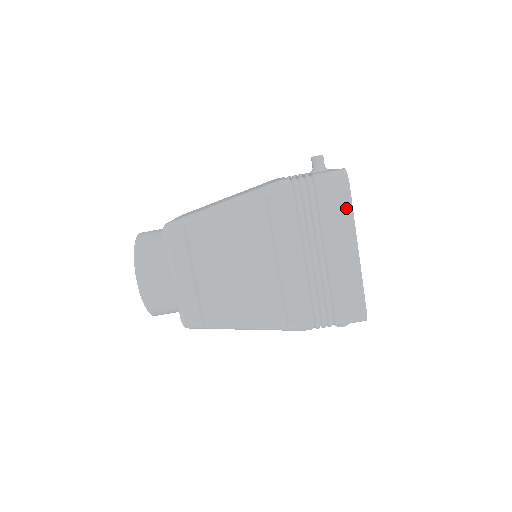
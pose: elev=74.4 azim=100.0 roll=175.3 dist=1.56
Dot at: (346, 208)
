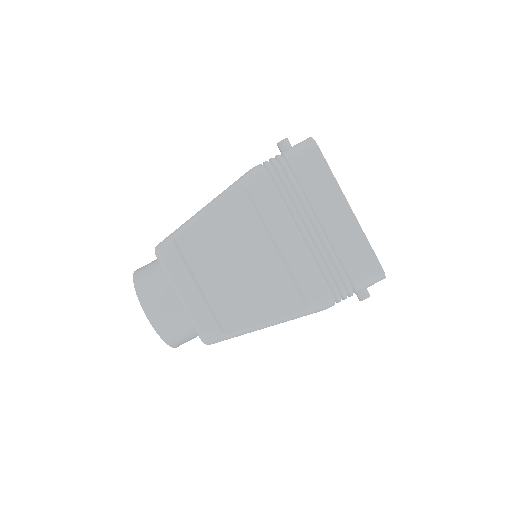
Dot at: (324, 171)
